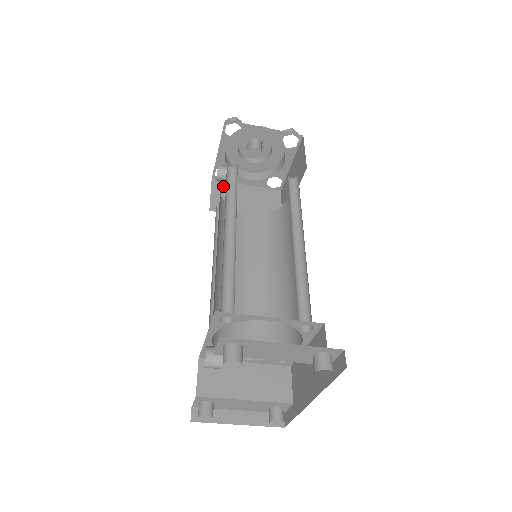
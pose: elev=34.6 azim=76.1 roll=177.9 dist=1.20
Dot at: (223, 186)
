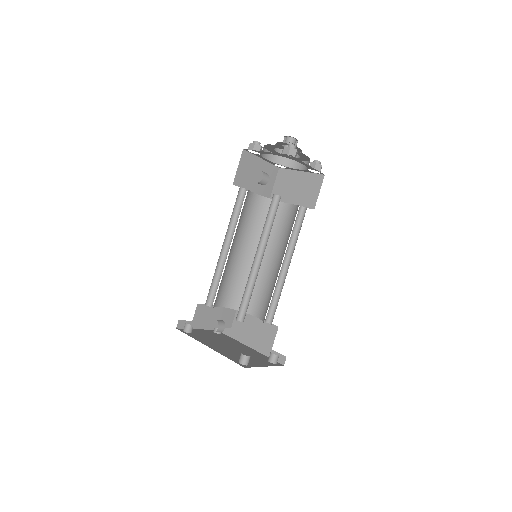
Dot at: (248, 159)
